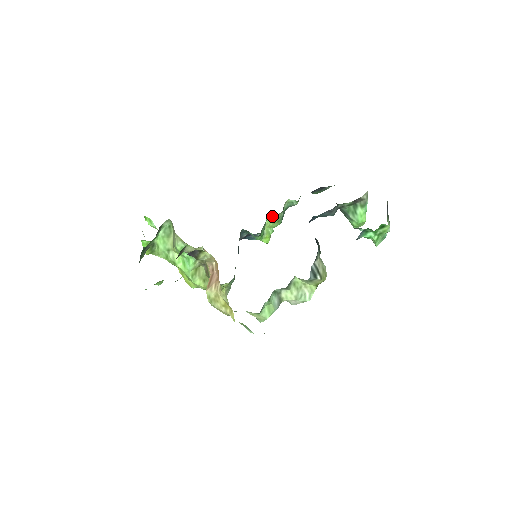
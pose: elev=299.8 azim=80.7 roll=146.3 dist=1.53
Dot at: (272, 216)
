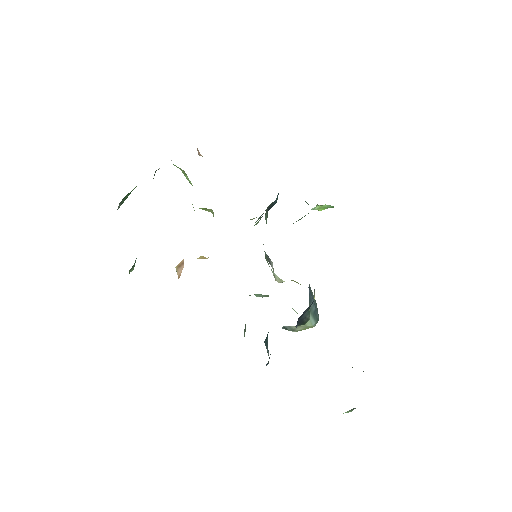
Dot at: occluded
